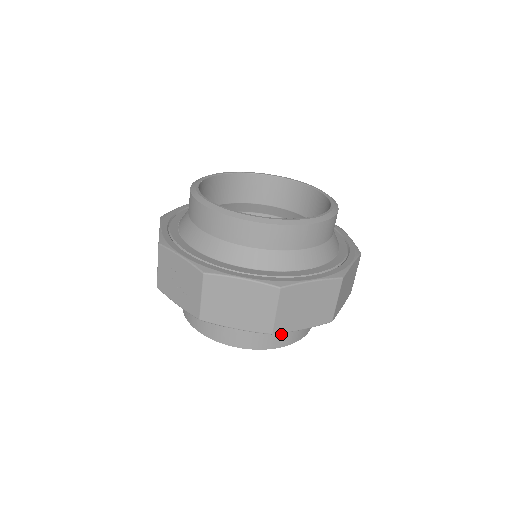
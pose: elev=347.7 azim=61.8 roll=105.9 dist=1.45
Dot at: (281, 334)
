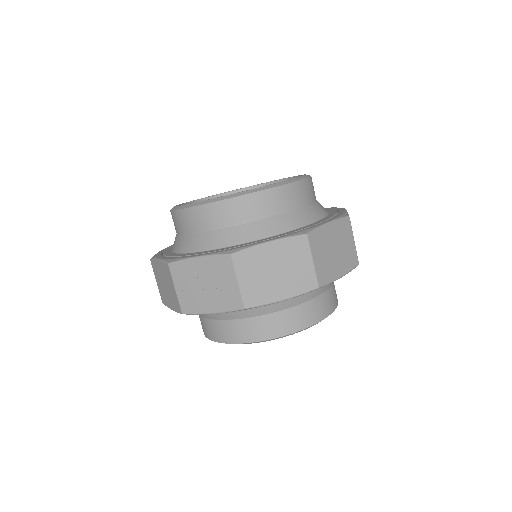
Dot at: (320, 303)
